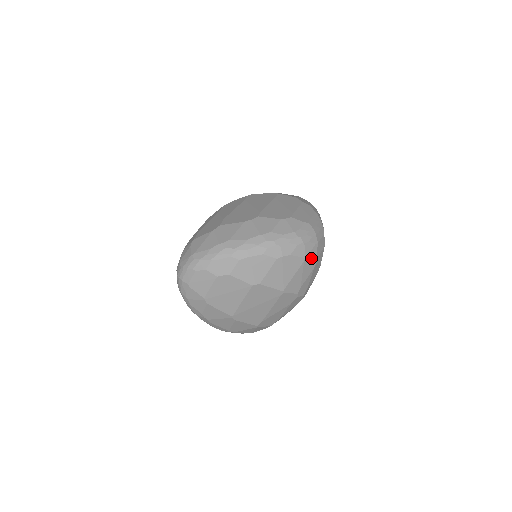
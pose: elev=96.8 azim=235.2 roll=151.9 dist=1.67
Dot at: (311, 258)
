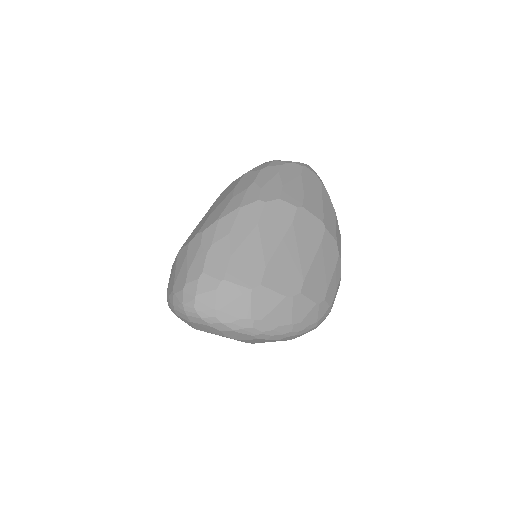
Dot at: occluded
